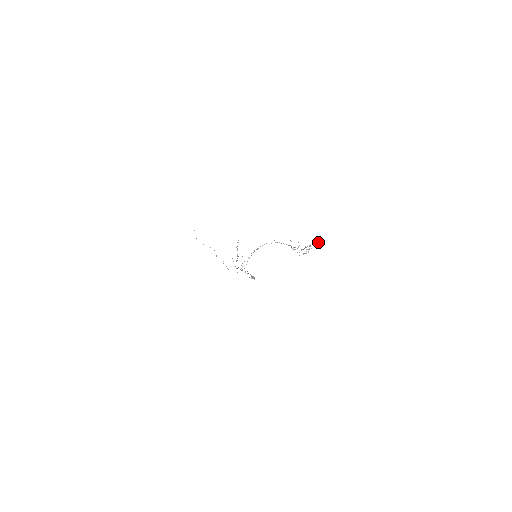
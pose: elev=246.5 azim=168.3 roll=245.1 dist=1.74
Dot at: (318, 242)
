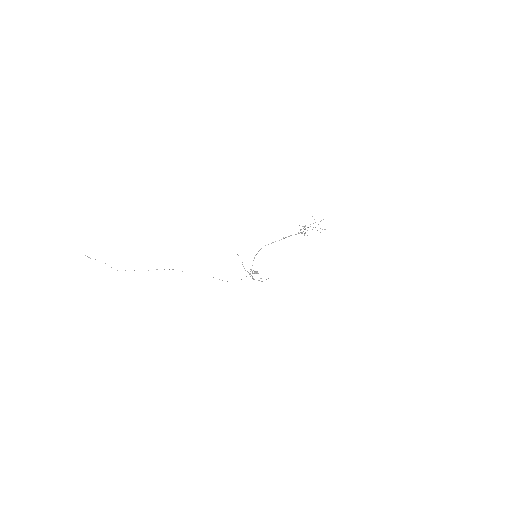
Dot at: occluded
